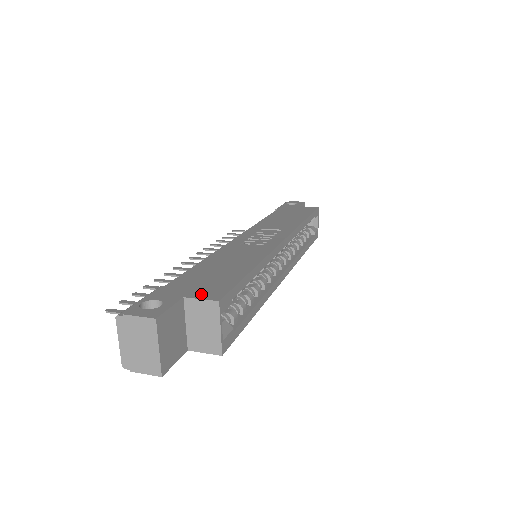
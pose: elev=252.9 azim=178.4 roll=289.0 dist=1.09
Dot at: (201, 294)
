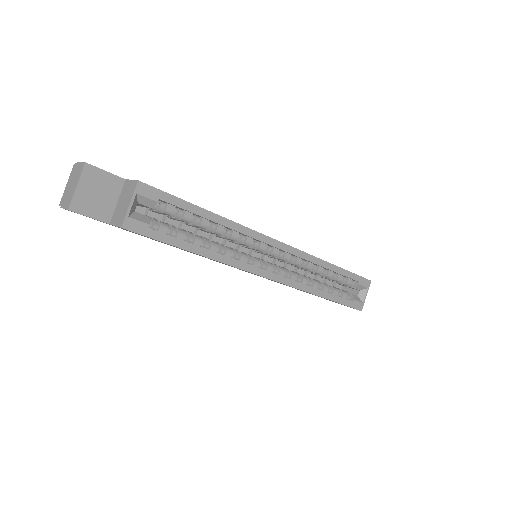
Dot at: occluded
